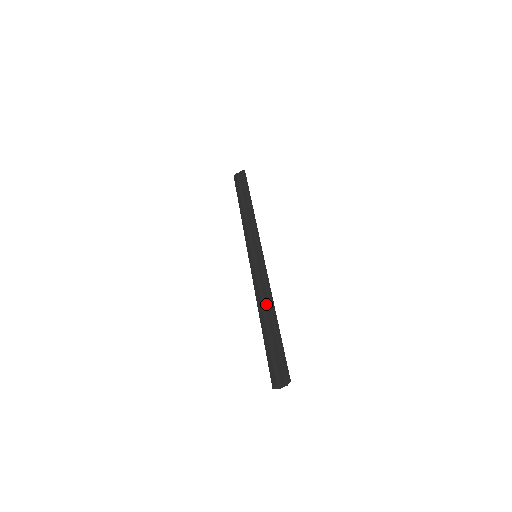
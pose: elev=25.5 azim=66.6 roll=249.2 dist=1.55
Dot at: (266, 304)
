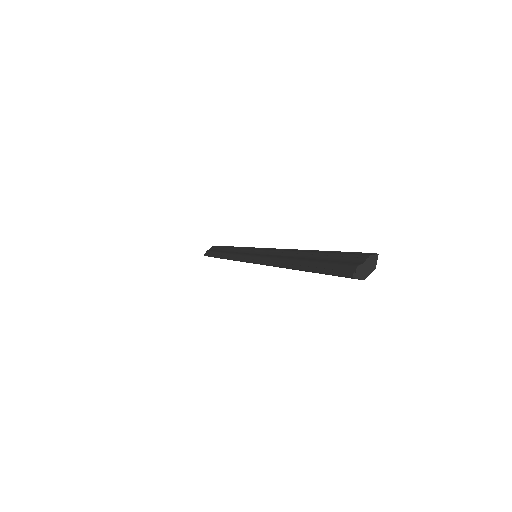
Dot at: (291, 254)
